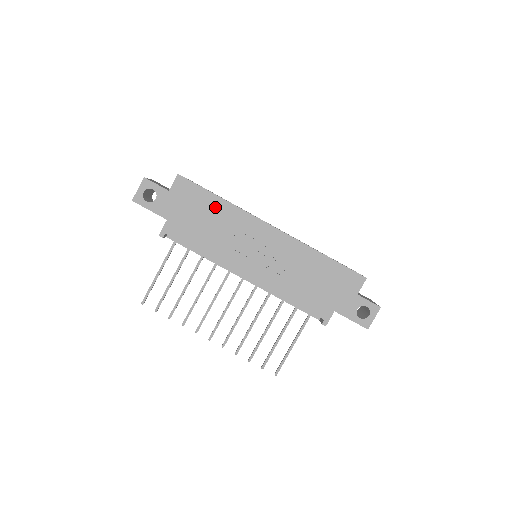
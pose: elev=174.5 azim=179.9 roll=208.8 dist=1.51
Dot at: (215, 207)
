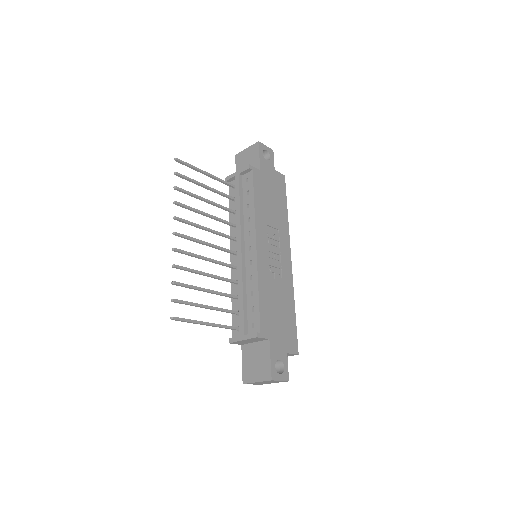
Dot at: (282, 208)
